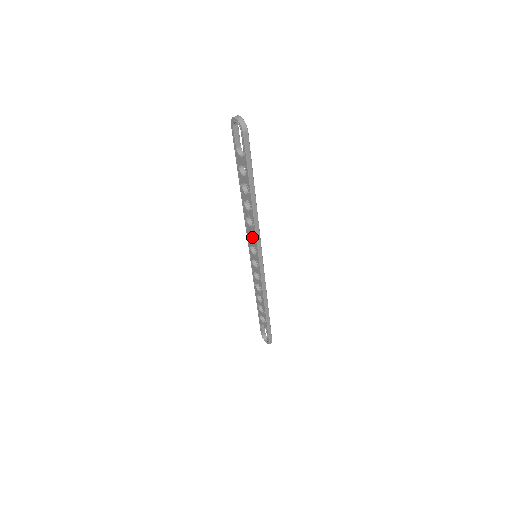
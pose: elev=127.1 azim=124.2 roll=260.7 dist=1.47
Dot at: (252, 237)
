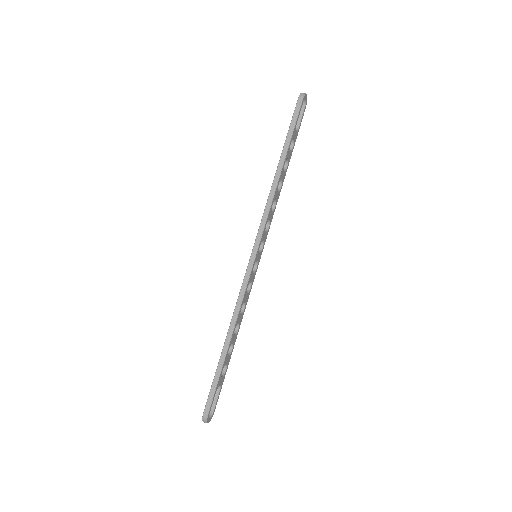
Dot at: occluded
